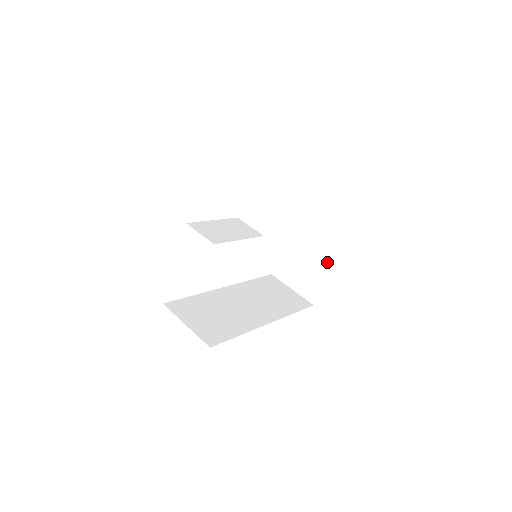
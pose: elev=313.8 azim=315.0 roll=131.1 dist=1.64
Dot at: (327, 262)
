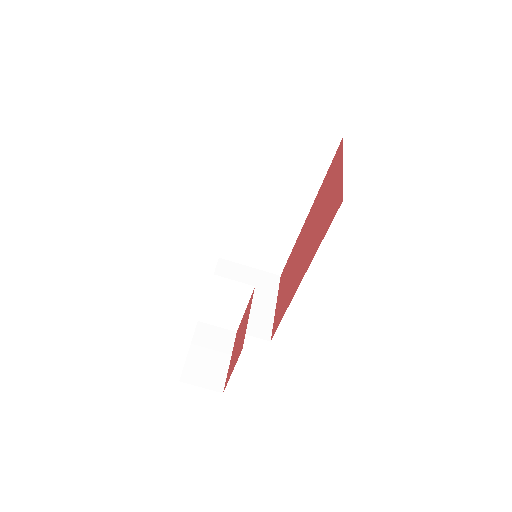
Dot at: occluded
